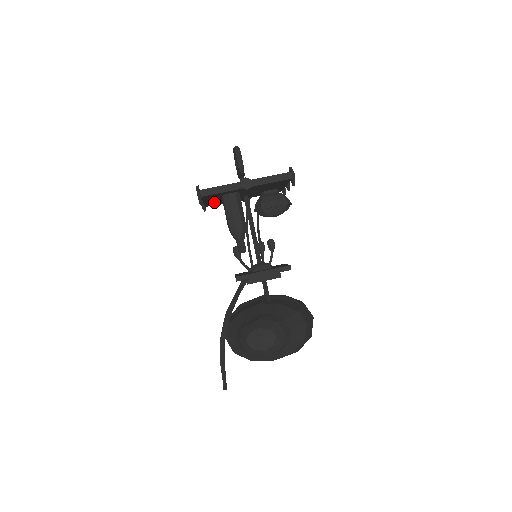
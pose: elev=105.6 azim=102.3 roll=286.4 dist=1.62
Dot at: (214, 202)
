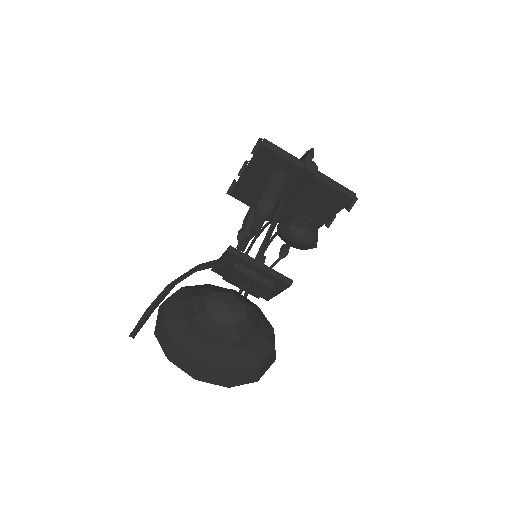
Dot at: (247, 188)
